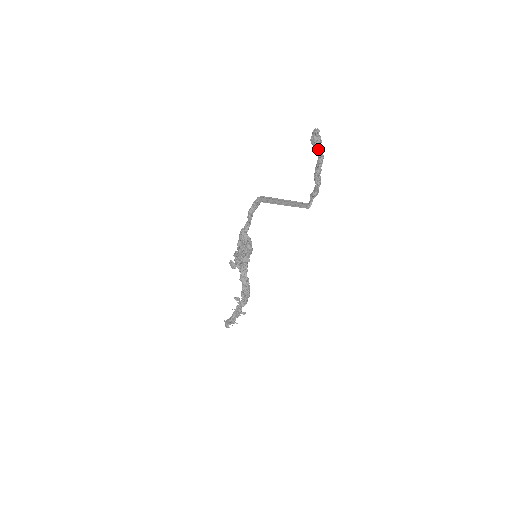
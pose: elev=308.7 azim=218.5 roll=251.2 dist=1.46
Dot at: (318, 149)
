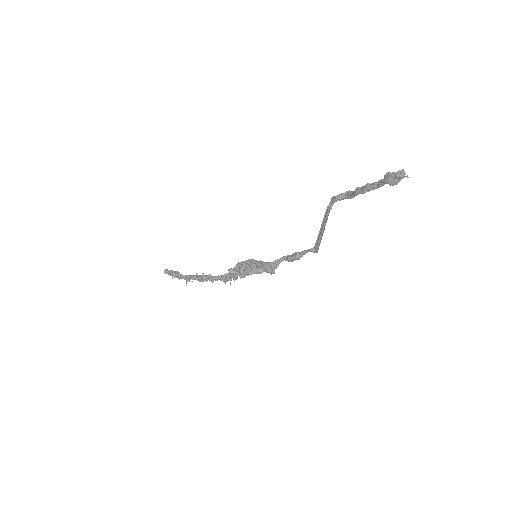
Dot at: occluded
